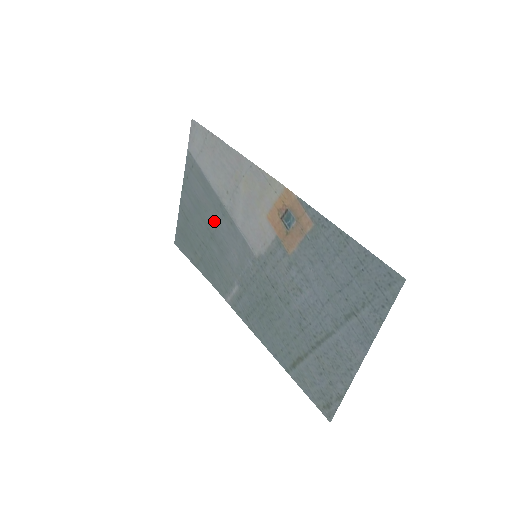
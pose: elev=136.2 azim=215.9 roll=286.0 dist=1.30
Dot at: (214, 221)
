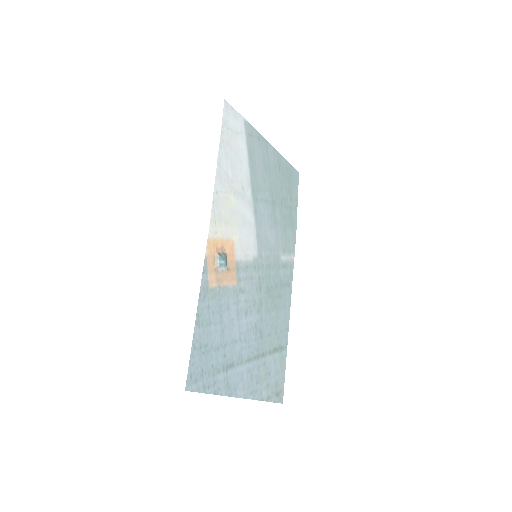
Dot at: (265, 195)
